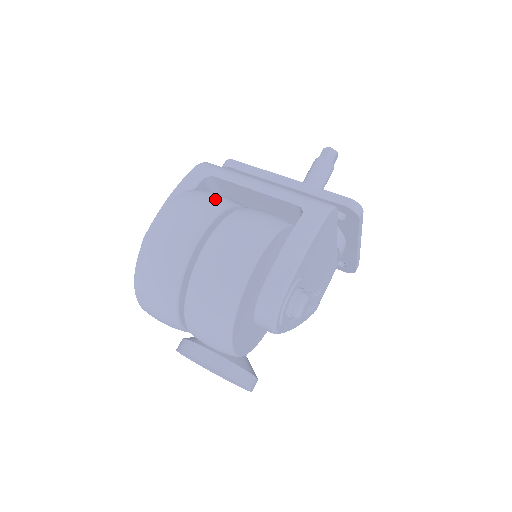
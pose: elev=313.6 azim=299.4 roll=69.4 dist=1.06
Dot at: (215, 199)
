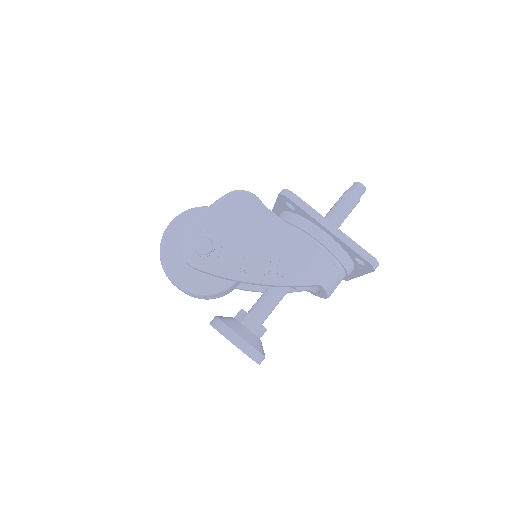
Dot at: occluded
